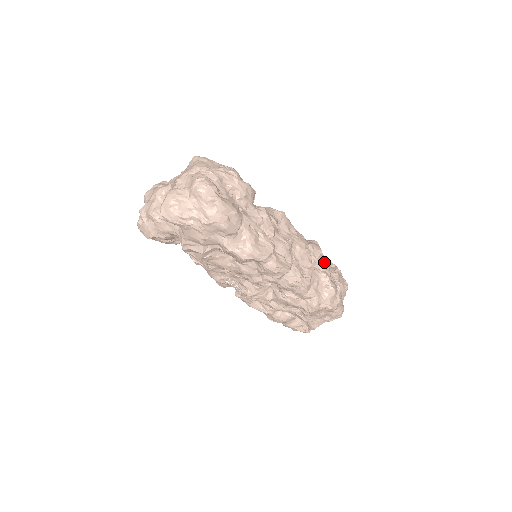
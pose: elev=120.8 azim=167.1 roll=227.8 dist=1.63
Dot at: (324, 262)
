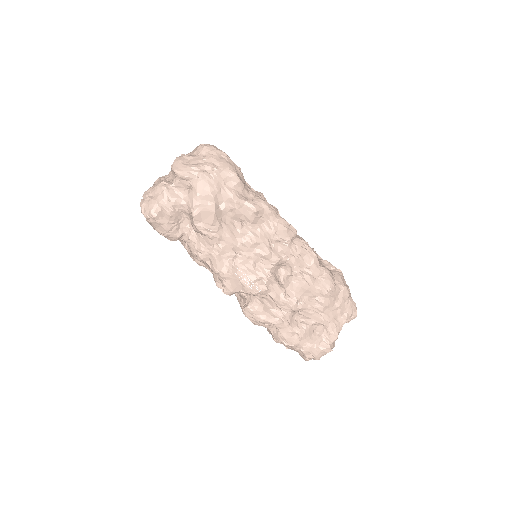
Dot at: (319, 256)
